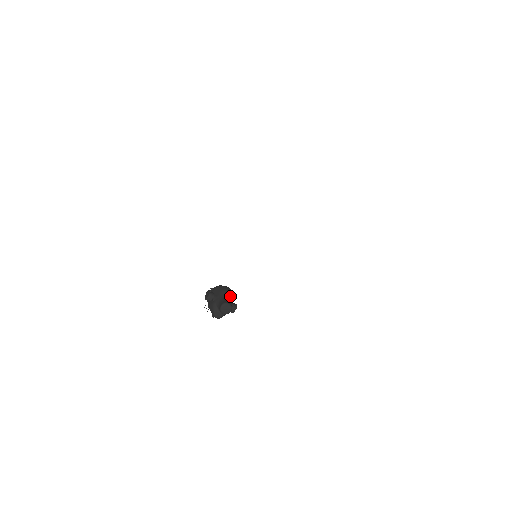
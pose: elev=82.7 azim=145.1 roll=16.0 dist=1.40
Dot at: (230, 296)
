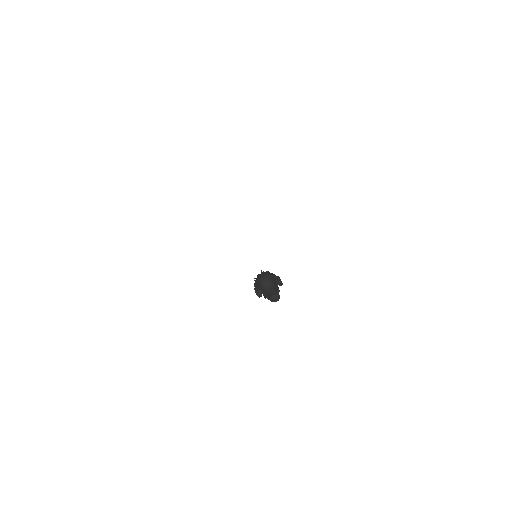
Dot at: (269, 283)
